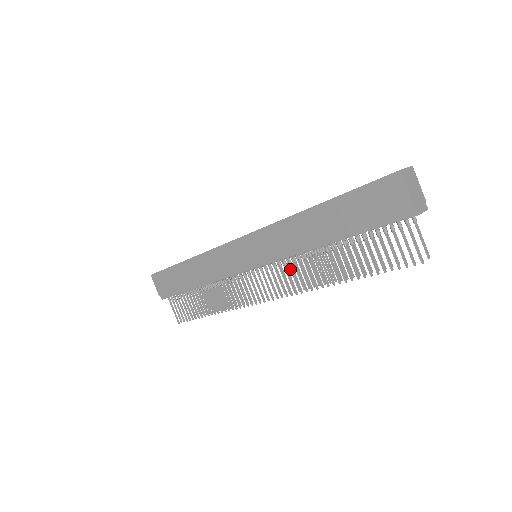
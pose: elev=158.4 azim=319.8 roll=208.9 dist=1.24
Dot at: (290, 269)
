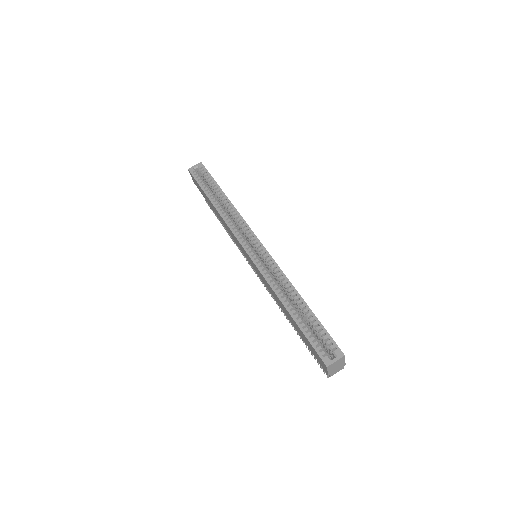
Dot at: occluded
